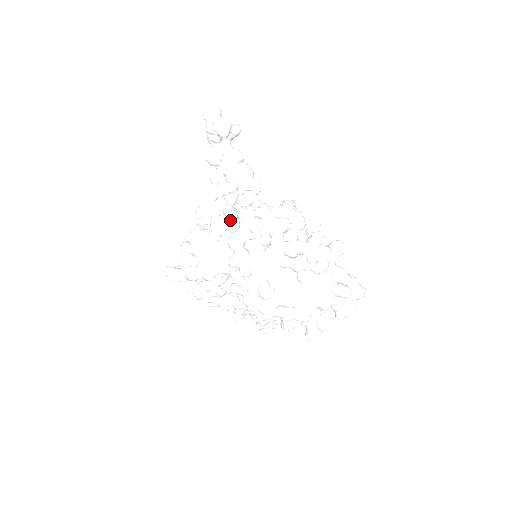
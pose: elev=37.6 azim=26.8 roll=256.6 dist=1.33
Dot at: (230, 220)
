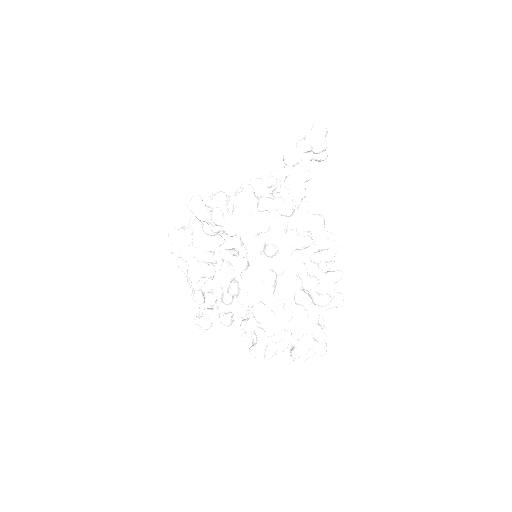
Dot at: (286, 205)
